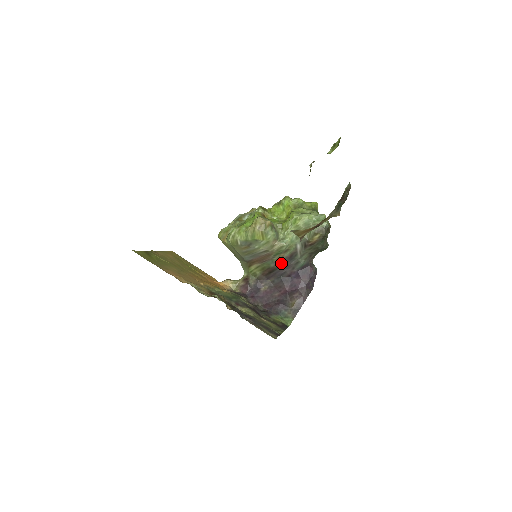
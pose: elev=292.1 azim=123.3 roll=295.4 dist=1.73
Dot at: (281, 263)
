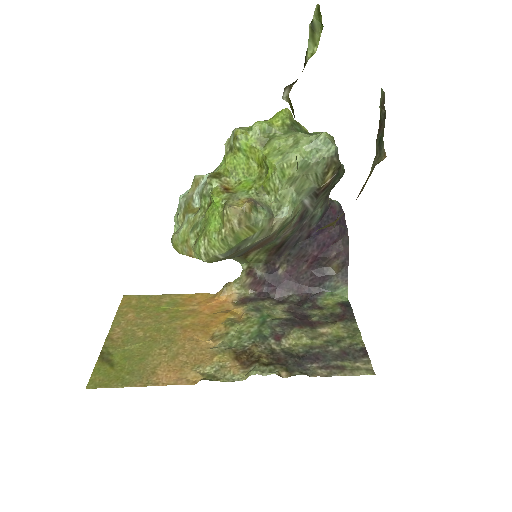
Dot at: (290, 232)
